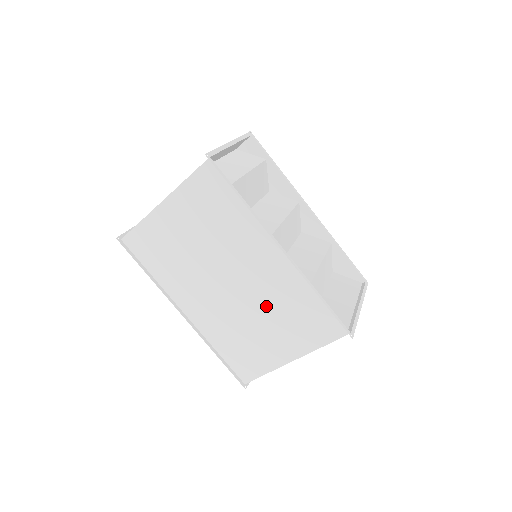
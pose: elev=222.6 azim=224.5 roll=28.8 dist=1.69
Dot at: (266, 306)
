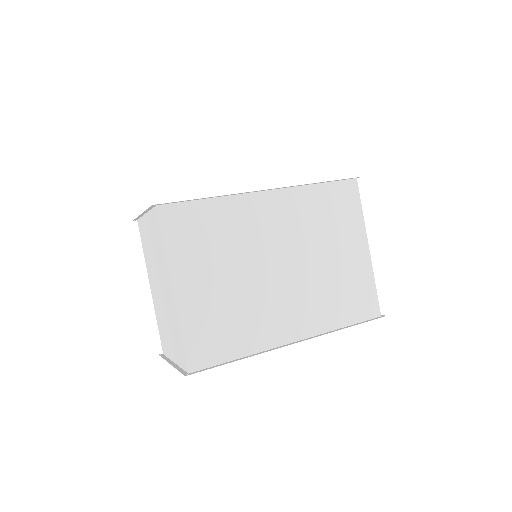
Dot at: (313, 242)
